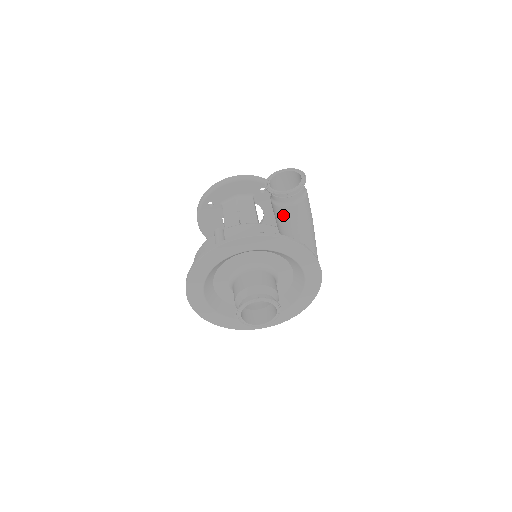
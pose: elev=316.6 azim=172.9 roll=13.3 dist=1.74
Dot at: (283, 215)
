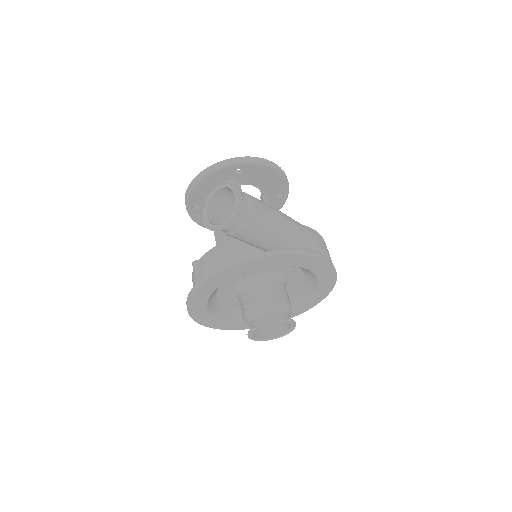
Dot at: (239, 239)
